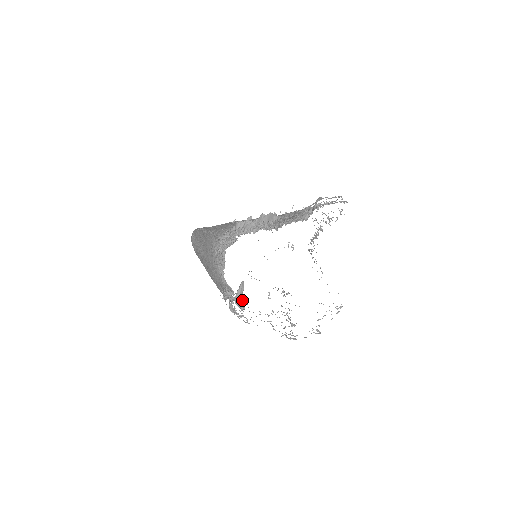
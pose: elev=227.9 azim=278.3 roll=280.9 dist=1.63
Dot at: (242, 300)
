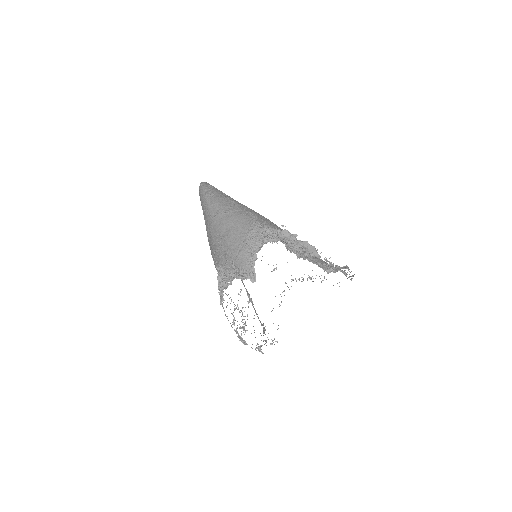
Dot at: occluded
